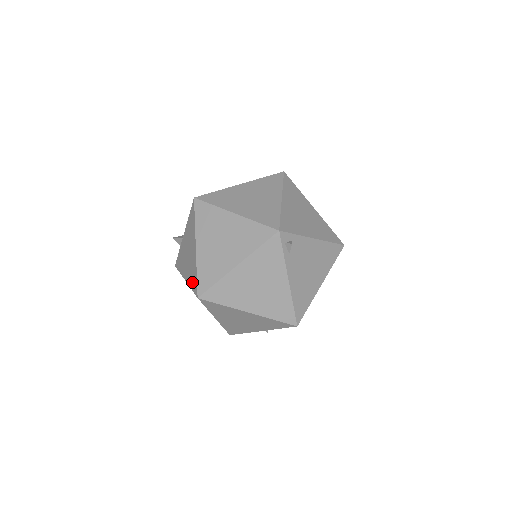
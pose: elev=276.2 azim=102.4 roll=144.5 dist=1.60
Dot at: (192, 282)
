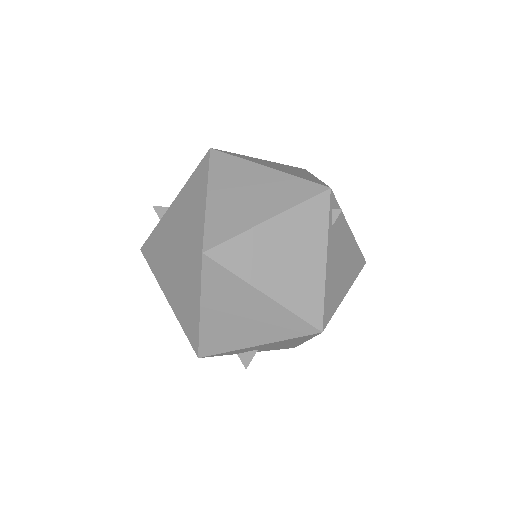
Dot at: (189, 241)
